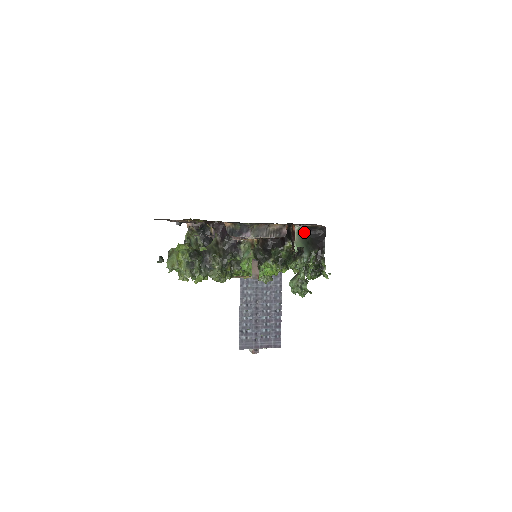
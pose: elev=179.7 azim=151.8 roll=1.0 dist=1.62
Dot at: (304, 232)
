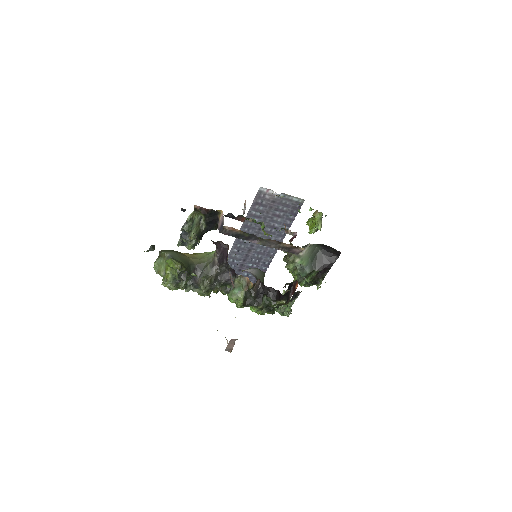
Dot at: (318, 245)
